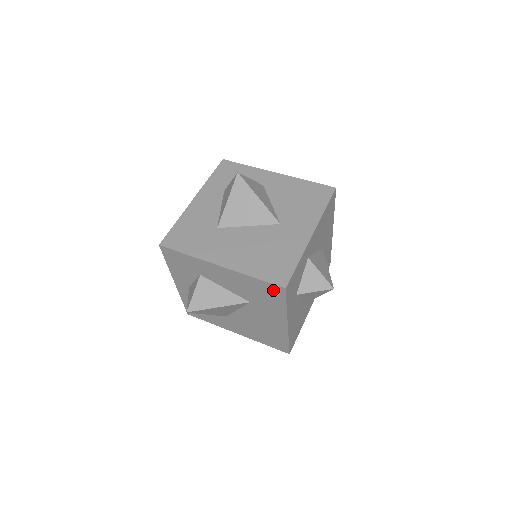
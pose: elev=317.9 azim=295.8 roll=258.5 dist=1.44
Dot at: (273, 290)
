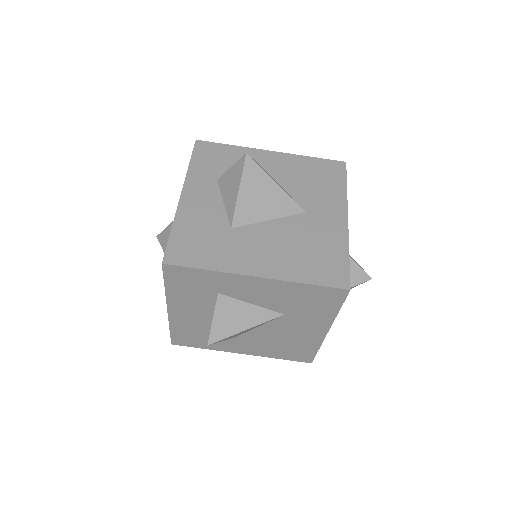
Dot at: (329, 295)
